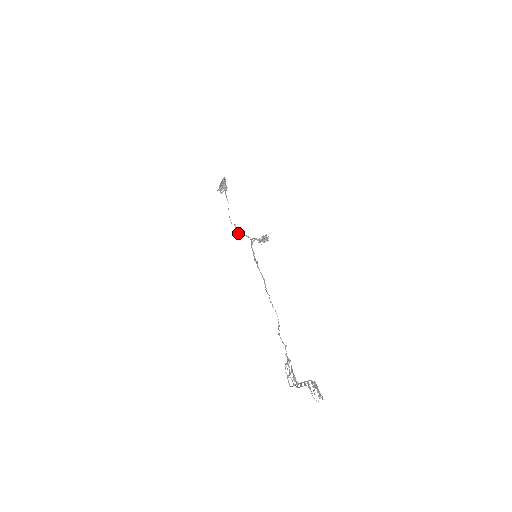
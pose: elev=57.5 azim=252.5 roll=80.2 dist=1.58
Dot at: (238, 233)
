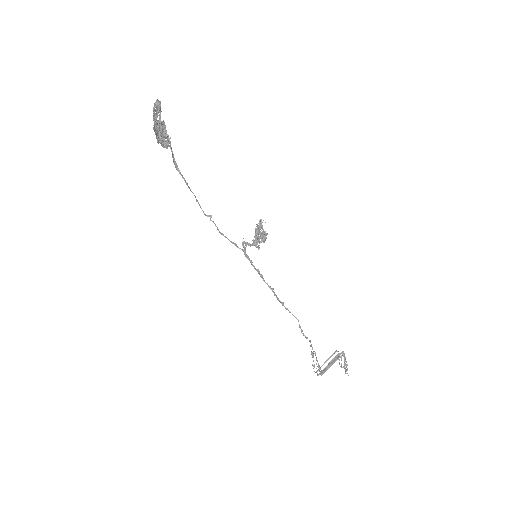
Dot at: occluded
